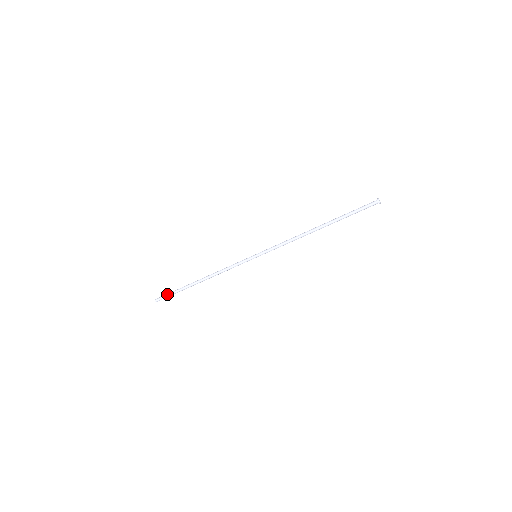
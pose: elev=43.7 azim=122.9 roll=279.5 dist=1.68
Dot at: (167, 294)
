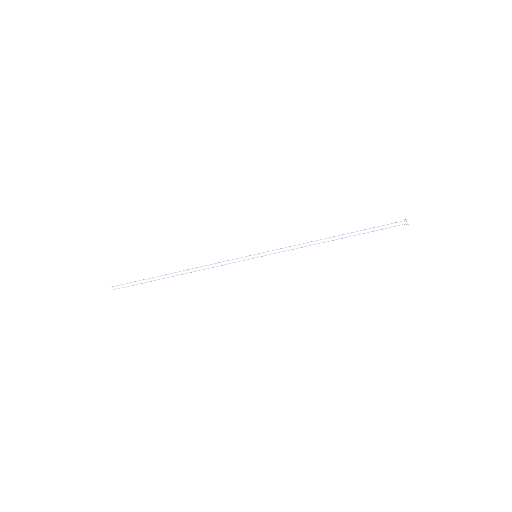
Dot at: (131, 282)
